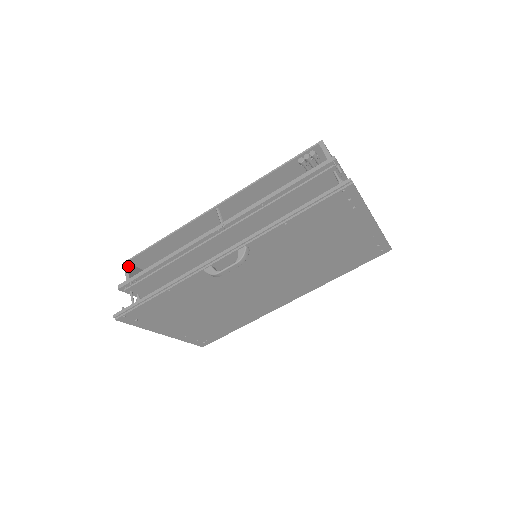
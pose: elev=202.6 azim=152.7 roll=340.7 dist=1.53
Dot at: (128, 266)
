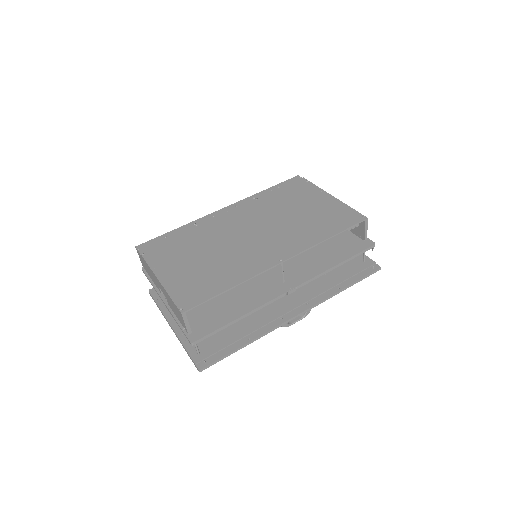
Dot at: (185, 314)
